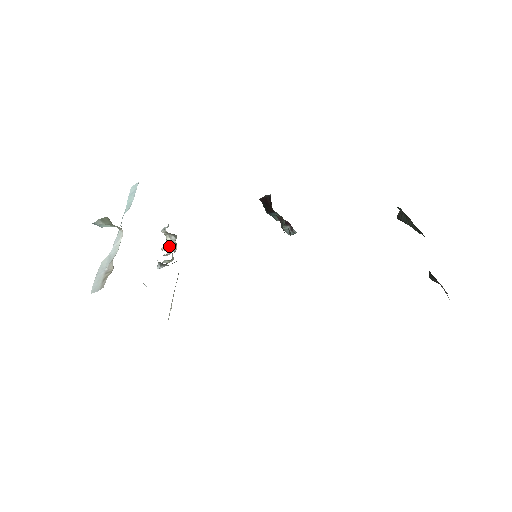
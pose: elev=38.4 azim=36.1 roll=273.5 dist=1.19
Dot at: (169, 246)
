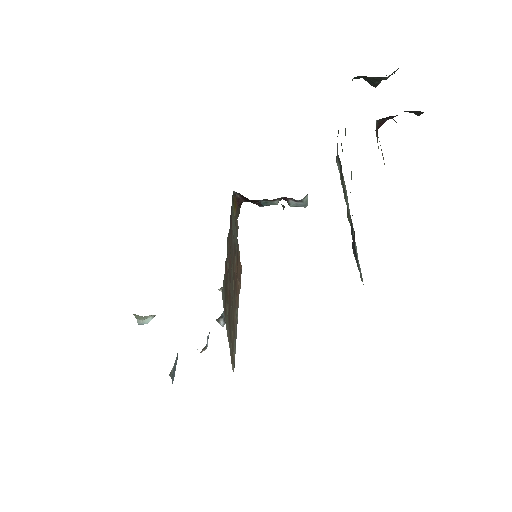
Dot at: occluded
